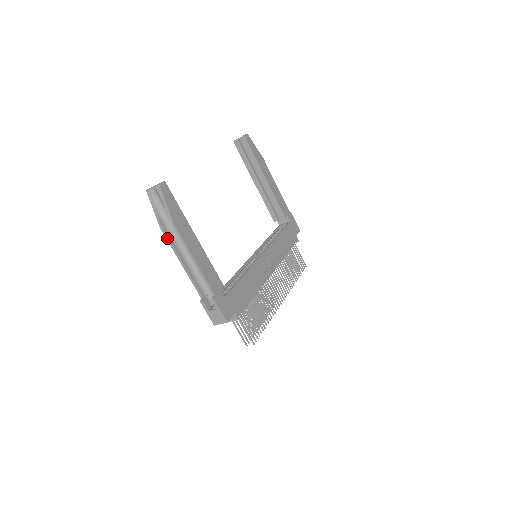
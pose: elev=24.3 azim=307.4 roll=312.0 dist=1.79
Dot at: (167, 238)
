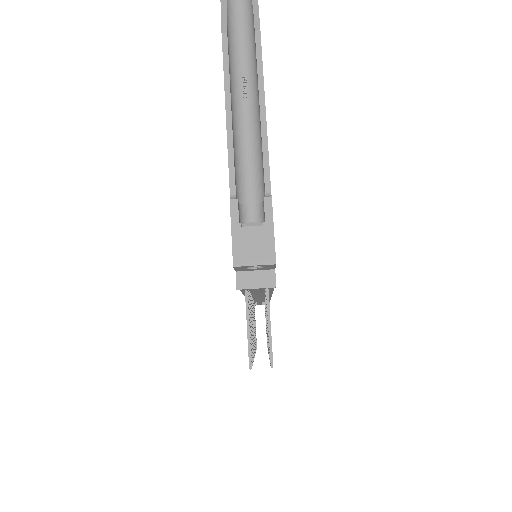
Dot at: (225, 54)
